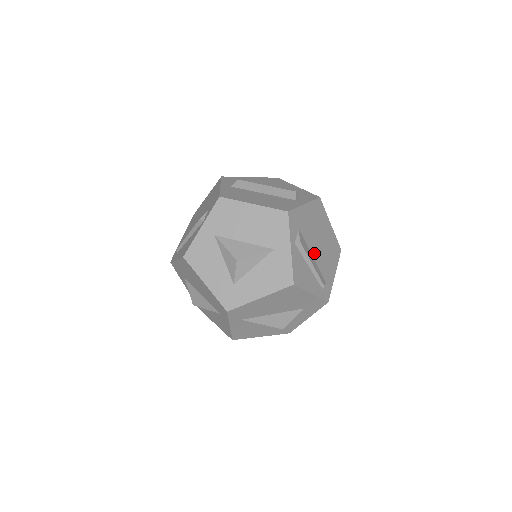
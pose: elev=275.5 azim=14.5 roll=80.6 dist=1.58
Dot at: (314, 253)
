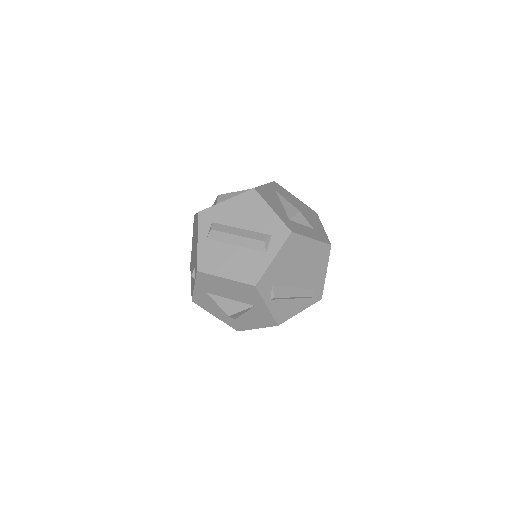
Dot at: (296, 283)
